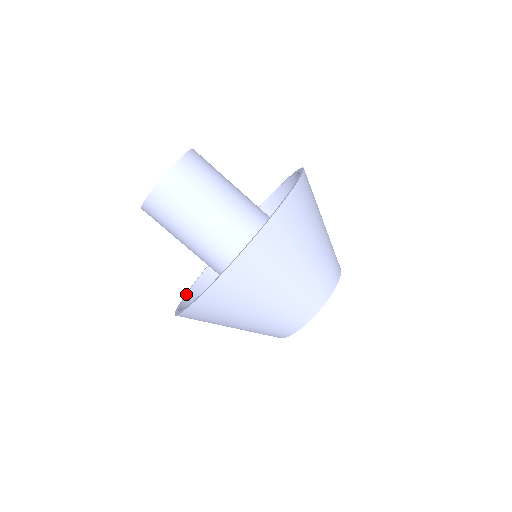
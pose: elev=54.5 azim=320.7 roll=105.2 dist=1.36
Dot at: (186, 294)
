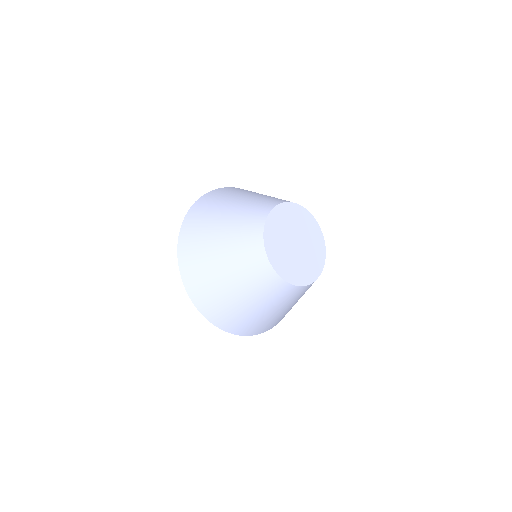
Dot at: occluded
